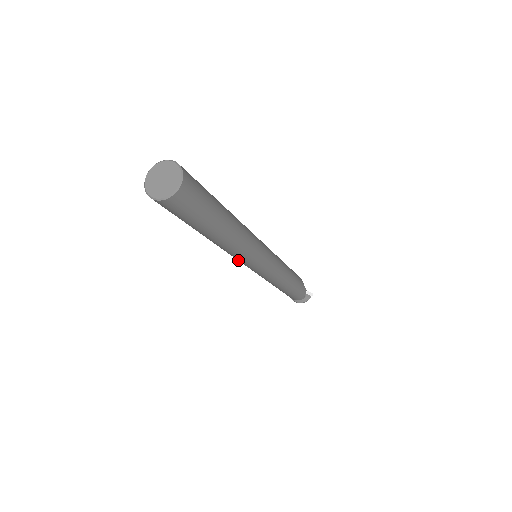
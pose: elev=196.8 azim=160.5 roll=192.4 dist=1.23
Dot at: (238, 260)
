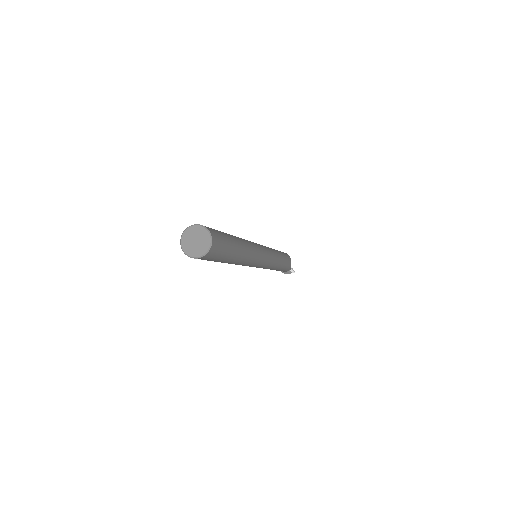
Dot at: occluded
